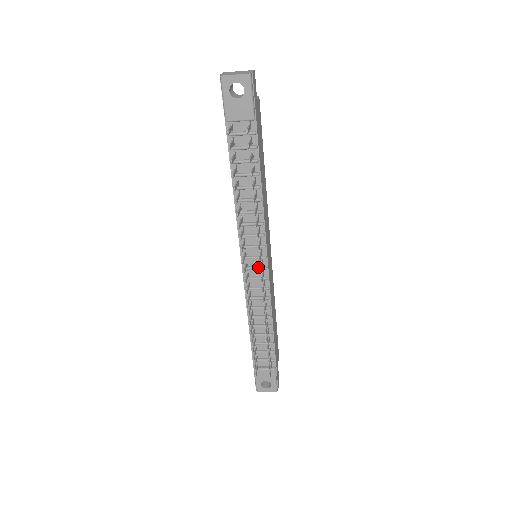
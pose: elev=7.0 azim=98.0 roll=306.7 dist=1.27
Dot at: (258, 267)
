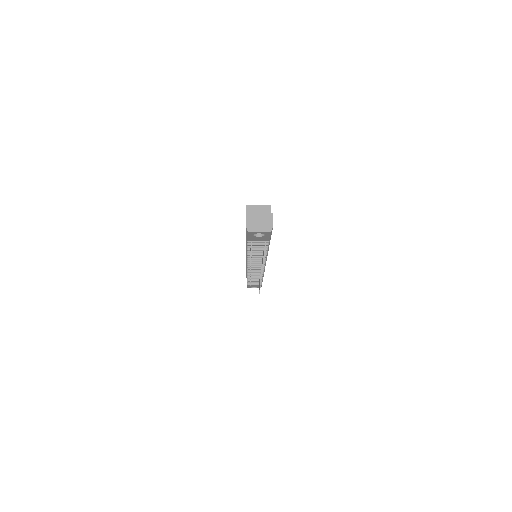
Dot at: (258, 267)
